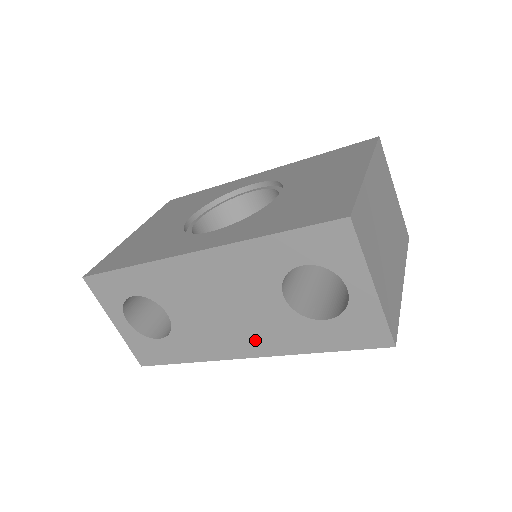
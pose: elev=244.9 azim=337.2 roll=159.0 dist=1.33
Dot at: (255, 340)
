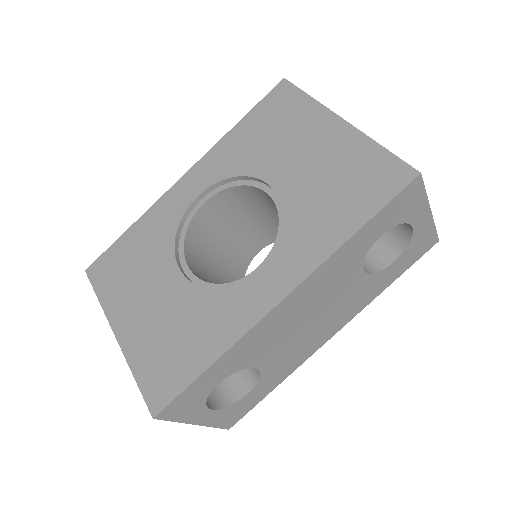
Dot at: (338, 321)
